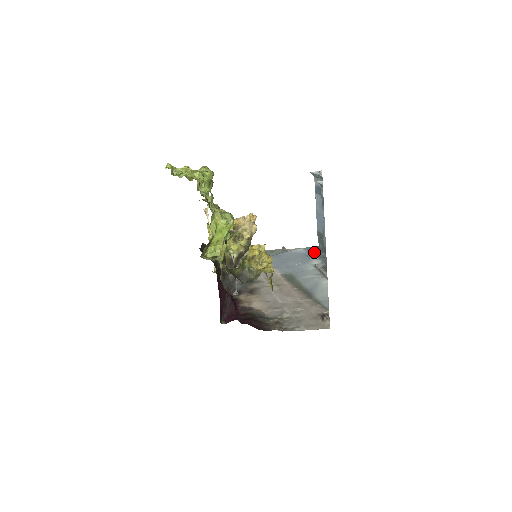
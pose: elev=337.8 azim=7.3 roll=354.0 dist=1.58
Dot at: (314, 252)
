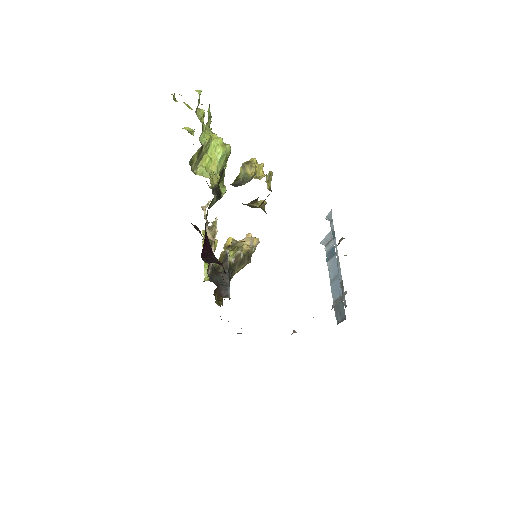
Dot at: occluded
